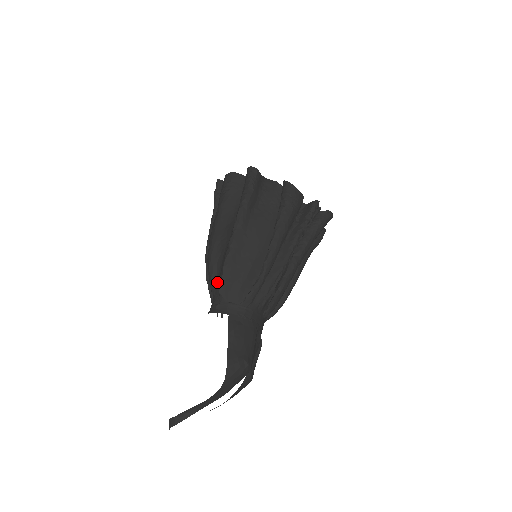
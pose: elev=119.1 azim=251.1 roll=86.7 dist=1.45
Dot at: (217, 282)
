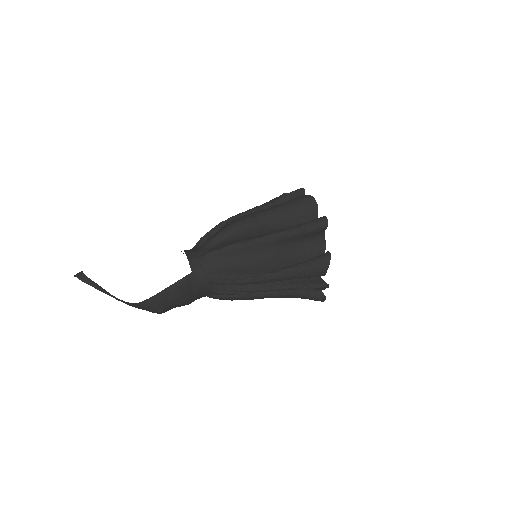
Dot at: (214, 245)
